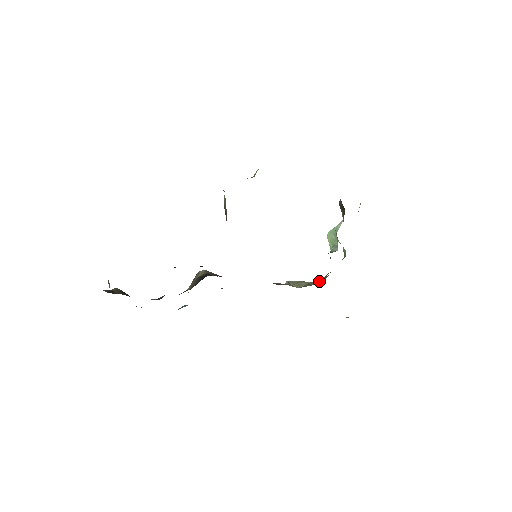
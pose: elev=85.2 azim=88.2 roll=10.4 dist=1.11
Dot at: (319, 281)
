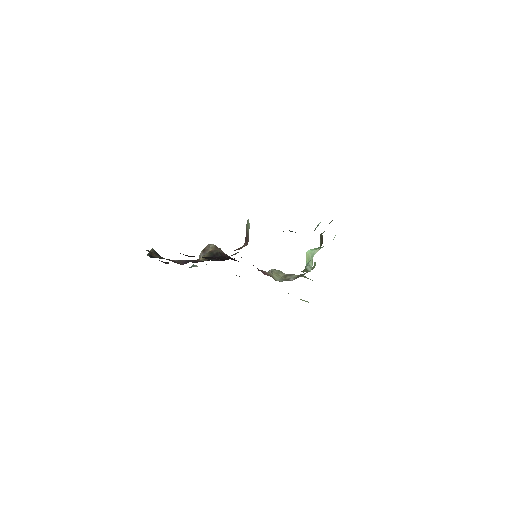
Dot at: (293, 278)
